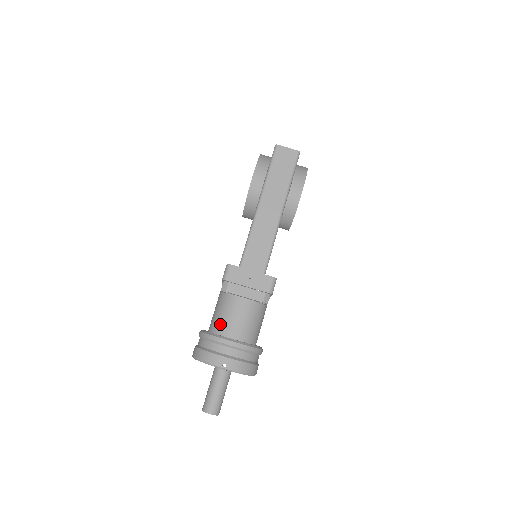
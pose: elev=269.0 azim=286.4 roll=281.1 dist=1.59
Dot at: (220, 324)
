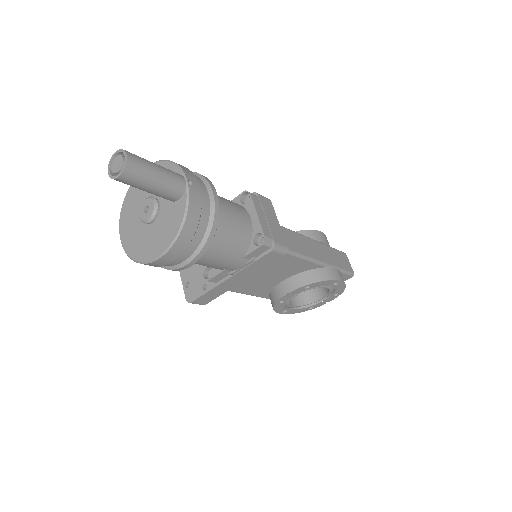
Dot at: occluded
